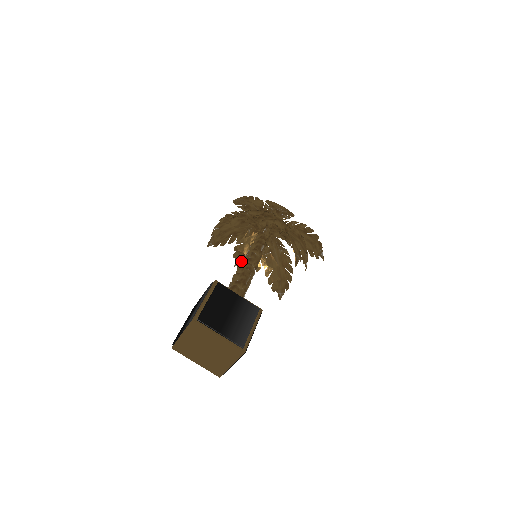
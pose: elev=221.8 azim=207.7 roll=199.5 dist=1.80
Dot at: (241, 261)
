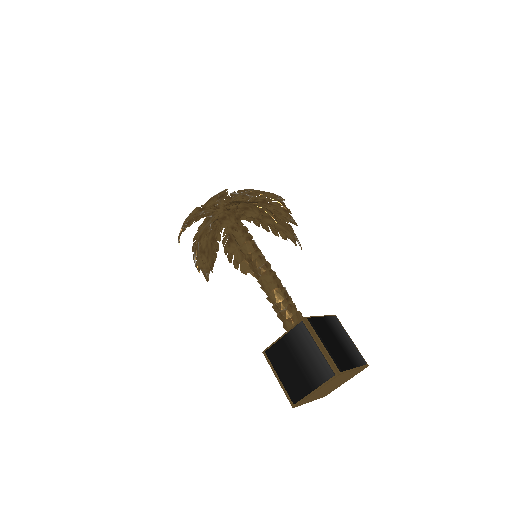
Dot at: (211, 262)
